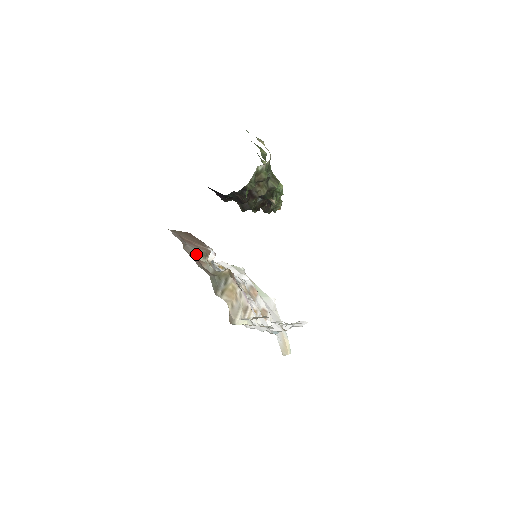
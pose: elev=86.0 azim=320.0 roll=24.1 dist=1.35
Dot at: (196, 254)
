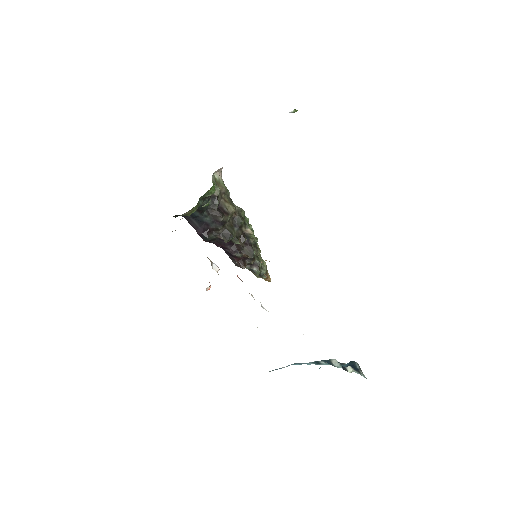
Dot at: occluded
